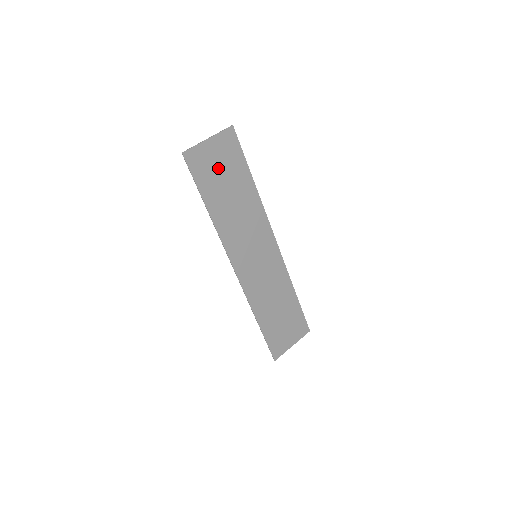
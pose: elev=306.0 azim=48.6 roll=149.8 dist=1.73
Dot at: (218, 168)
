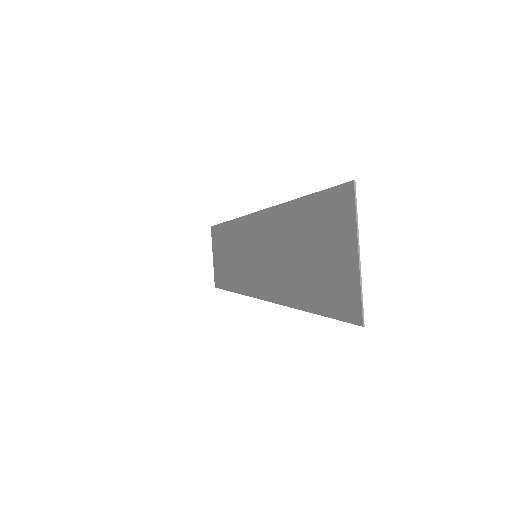
Dot at: (326, 259)
